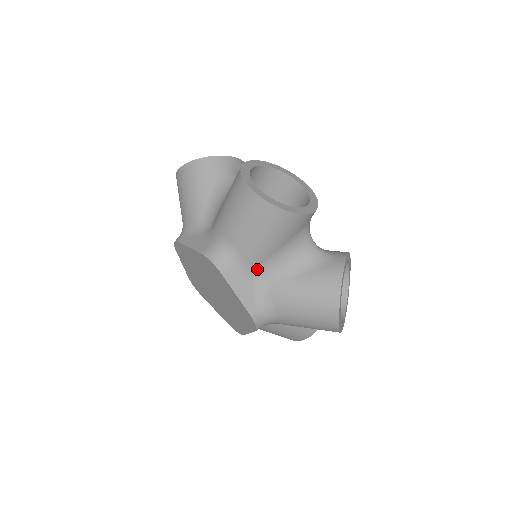
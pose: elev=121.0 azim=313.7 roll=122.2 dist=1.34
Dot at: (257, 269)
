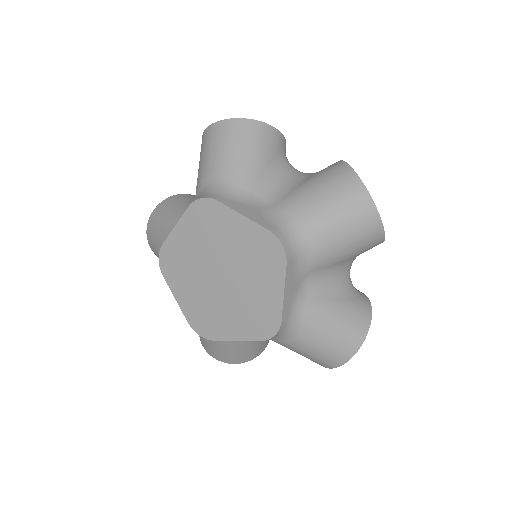
Dot at: (309, 274)
